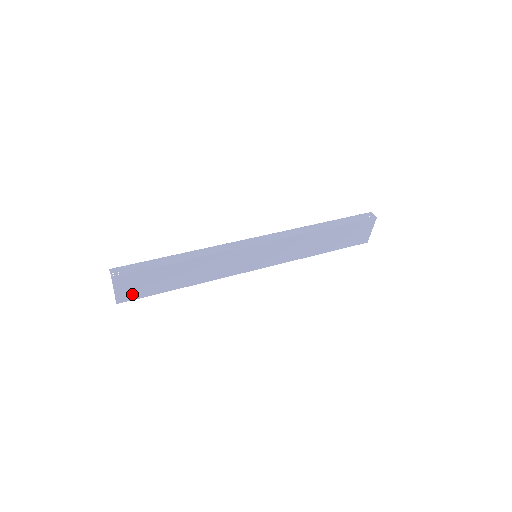
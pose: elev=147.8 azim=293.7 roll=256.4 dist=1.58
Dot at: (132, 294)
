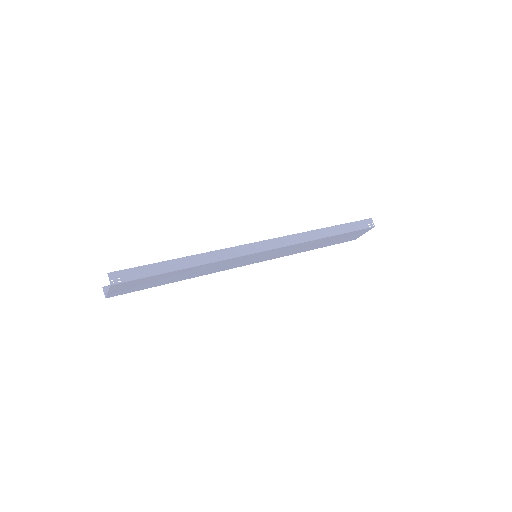
Dot at: (125, 291)
